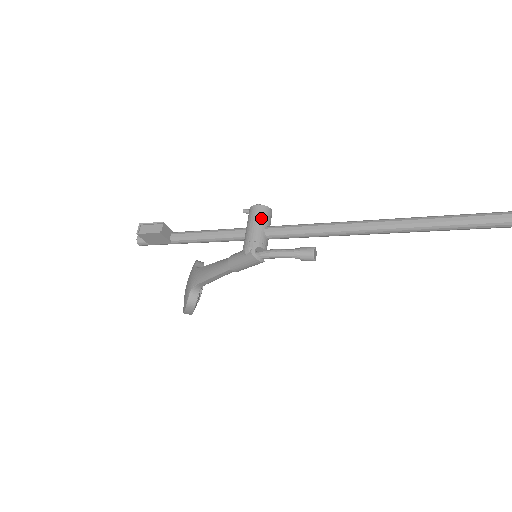
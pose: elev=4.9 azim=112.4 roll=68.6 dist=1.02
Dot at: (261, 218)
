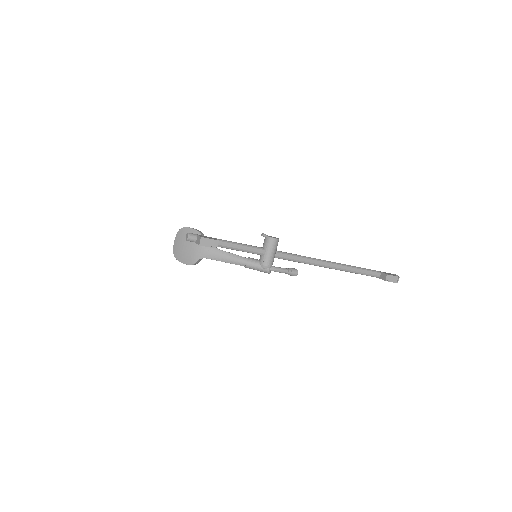
Dot at: (276, 248)
